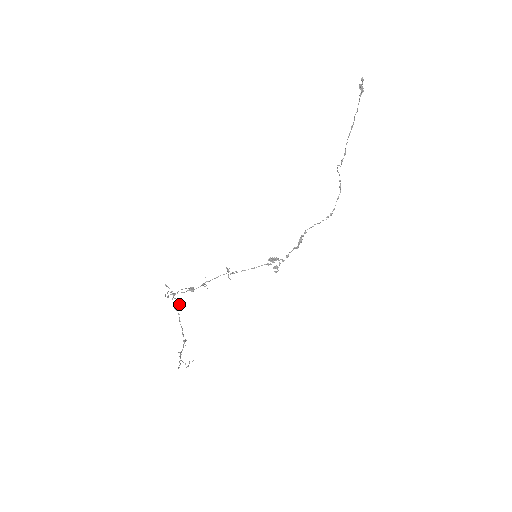
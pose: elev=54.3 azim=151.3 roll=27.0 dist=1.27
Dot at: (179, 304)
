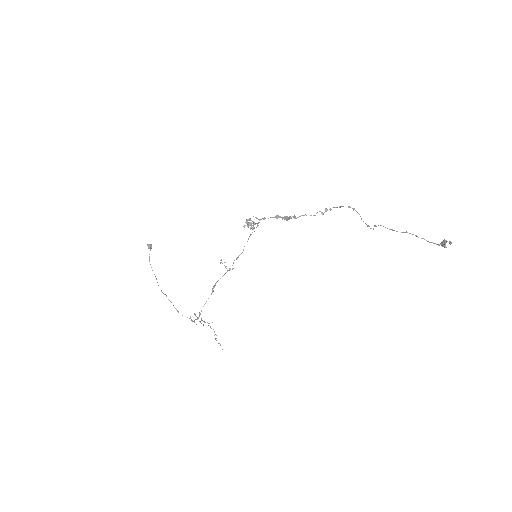
Dot at: (199, 315)
